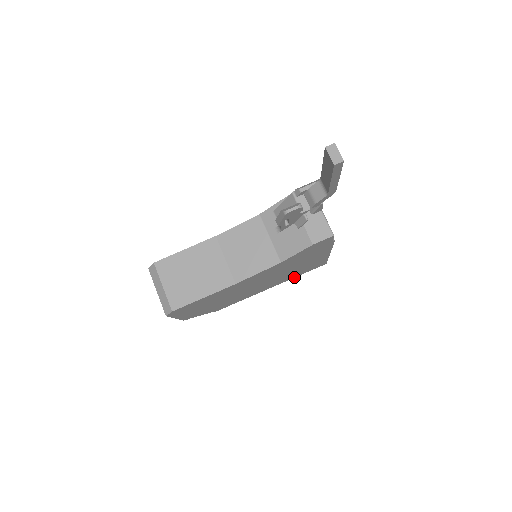
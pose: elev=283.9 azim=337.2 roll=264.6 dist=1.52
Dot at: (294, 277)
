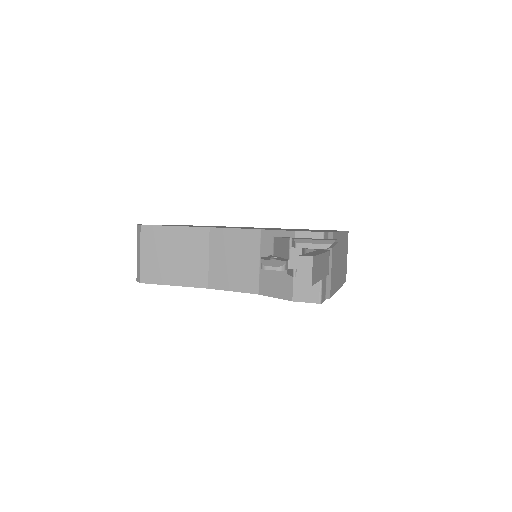
Dot at: occluded
